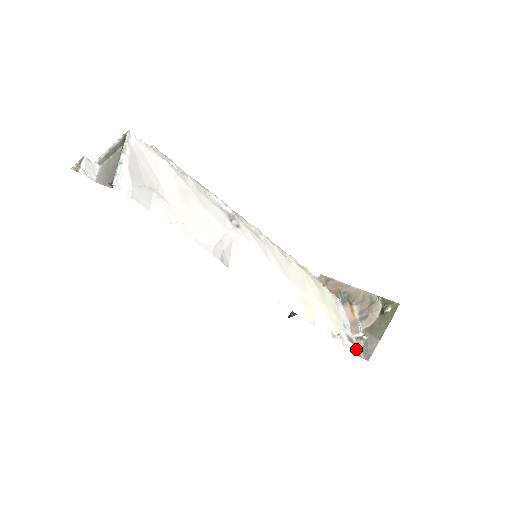
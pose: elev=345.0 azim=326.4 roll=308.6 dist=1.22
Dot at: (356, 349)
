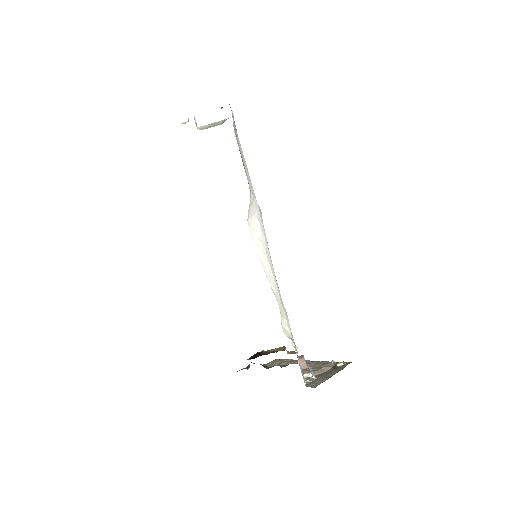
Dot at: (304, 382)
